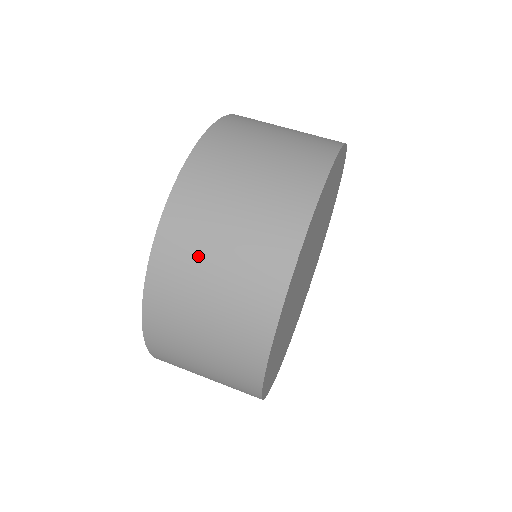
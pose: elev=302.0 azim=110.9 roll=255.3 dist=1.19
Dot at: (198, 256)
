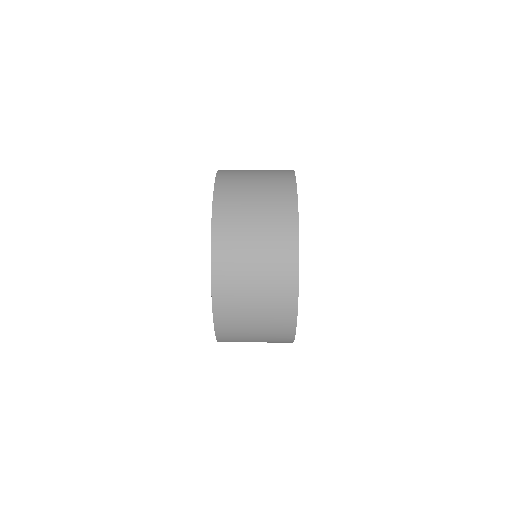
Dot at: (242, 191)
